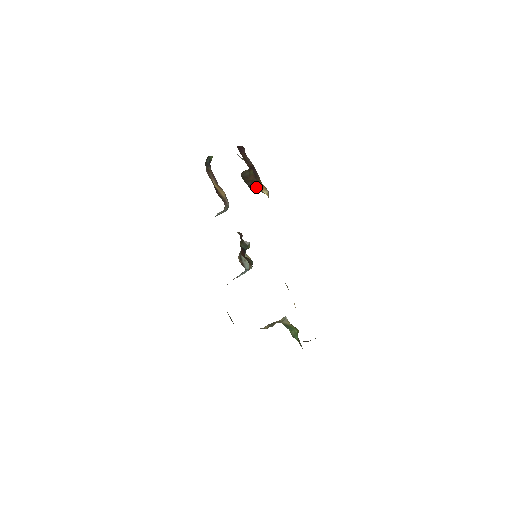
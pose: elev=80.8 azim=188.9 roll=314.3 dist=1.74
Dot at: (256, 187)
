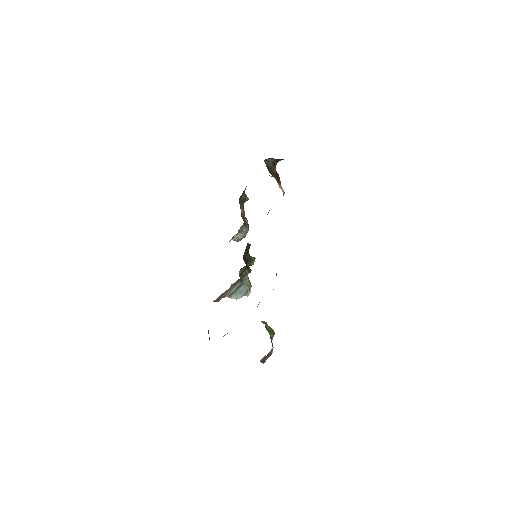
Dot at: occluded
